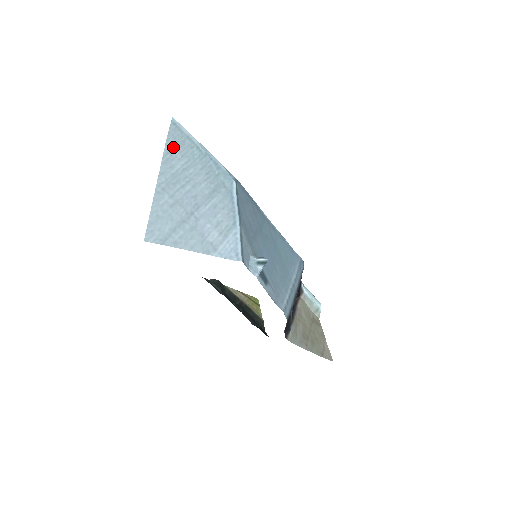
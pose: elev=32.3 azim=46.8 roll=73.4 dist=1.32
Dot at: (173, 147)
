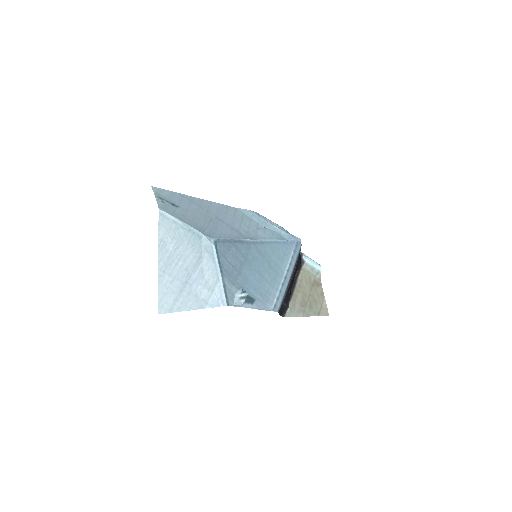
Dot at: (164, 234)
